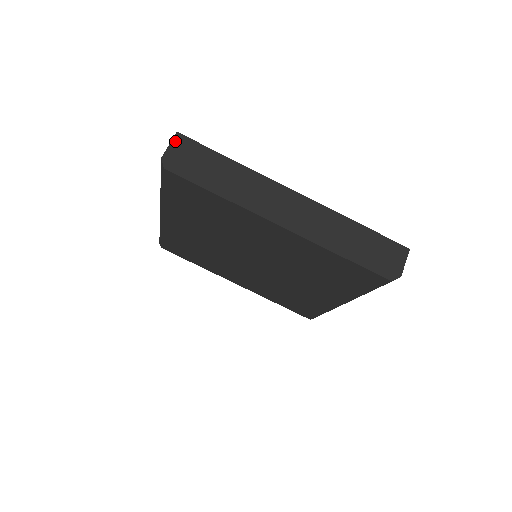
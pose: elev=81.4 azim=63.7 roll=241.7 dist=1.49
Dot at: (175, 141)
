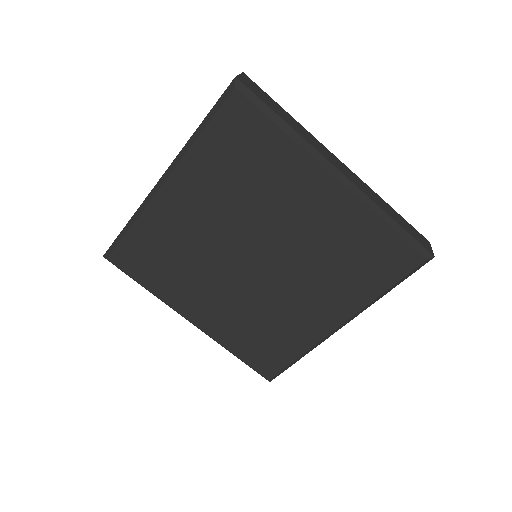
Dot at: (243, 76)
